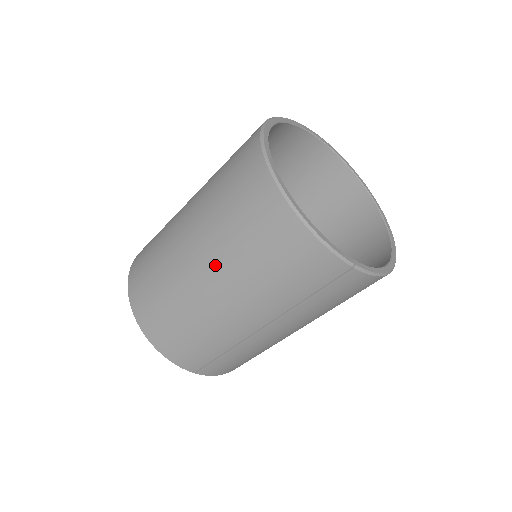
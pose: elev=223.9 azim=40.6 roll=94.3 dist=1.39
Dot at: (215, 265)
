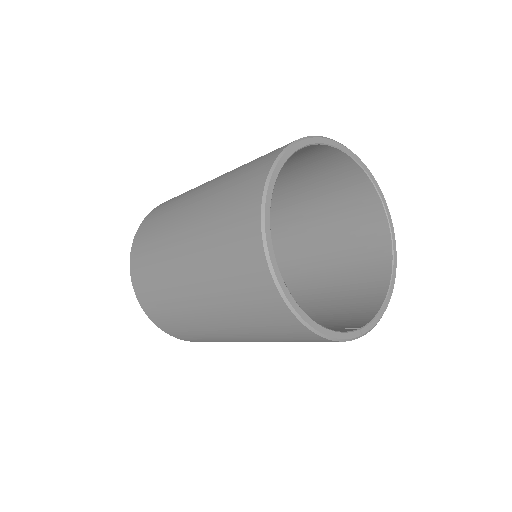
Dot at: (229, 326)
